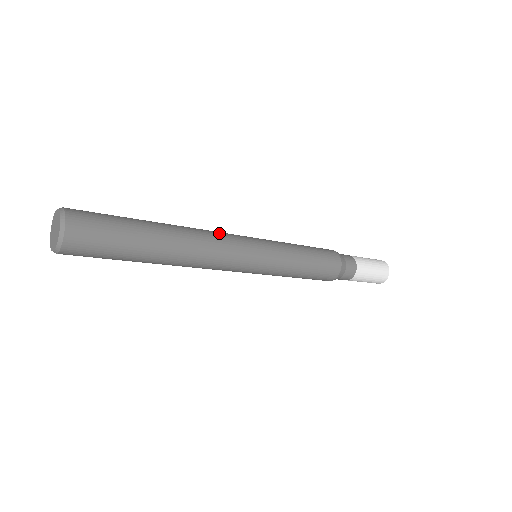
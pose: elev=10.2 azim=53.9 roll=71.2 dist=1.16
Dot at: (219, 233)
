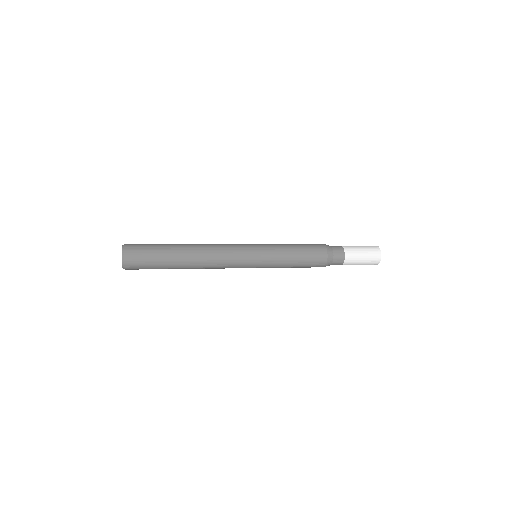
Dot at: (223, 246)
